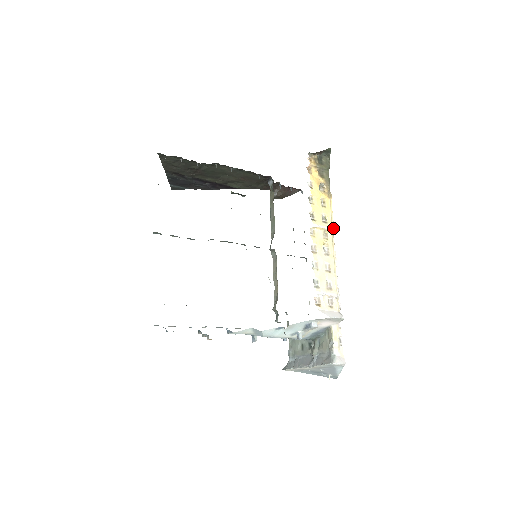
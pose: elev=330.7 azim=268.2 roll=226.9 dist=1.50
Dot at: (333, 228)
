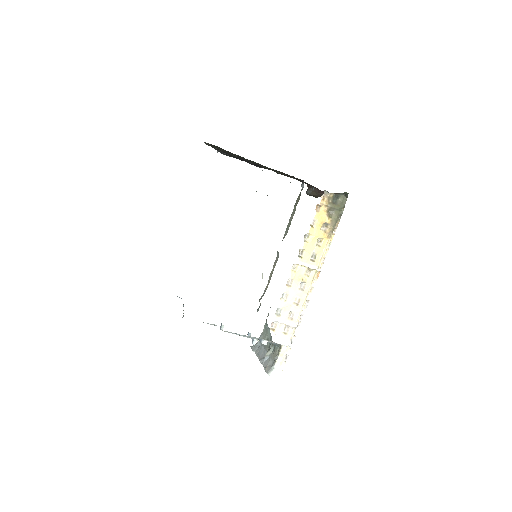
Dot at: (319, 267)
